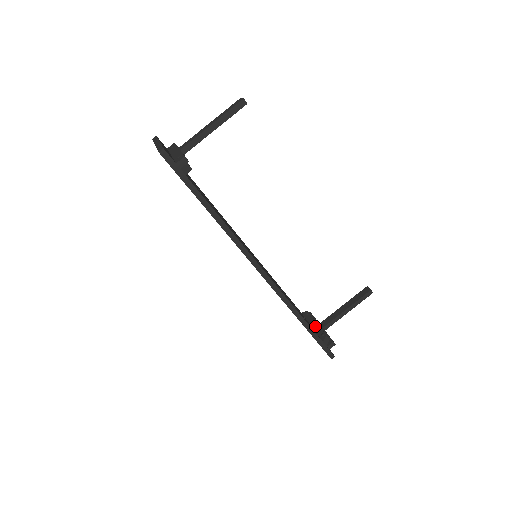
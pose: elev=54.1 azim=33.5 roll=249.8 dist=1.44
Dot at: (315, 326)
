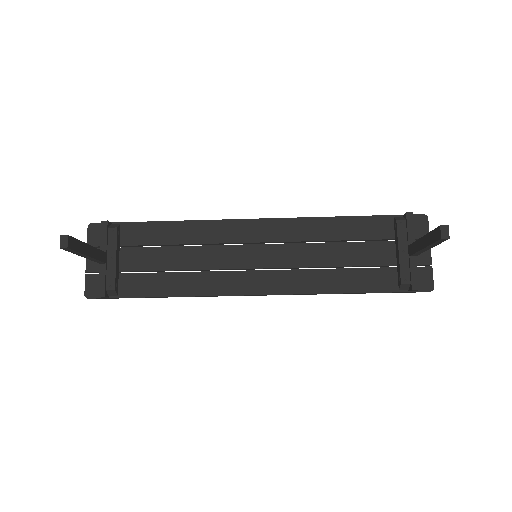
Dot at: (397, 257)
